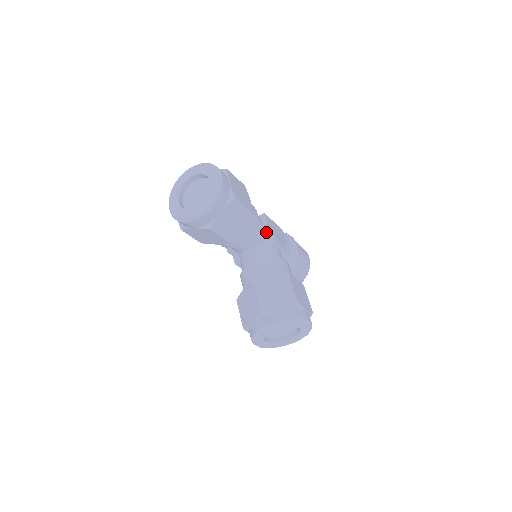
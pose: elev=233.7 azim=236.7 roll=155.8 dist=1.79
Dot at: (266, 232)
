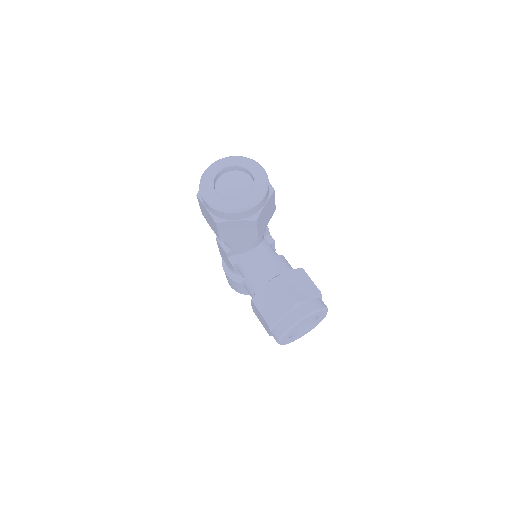
Dot at: (265, 232)
